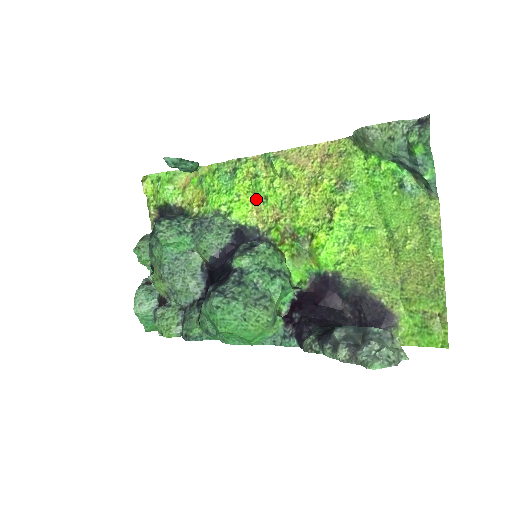
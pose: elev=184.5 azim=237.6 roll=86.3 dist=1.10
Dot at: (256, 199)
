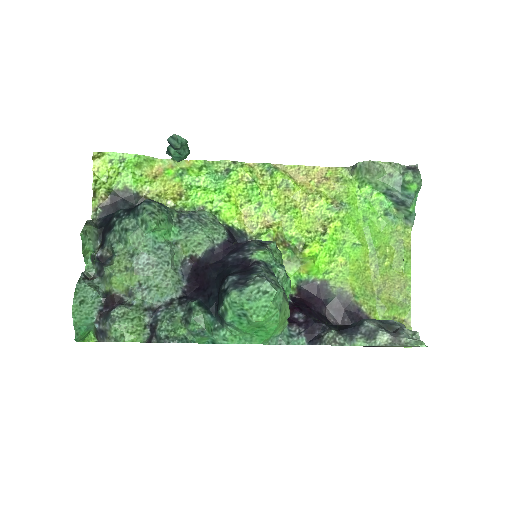
Dot at: (247, 203)
